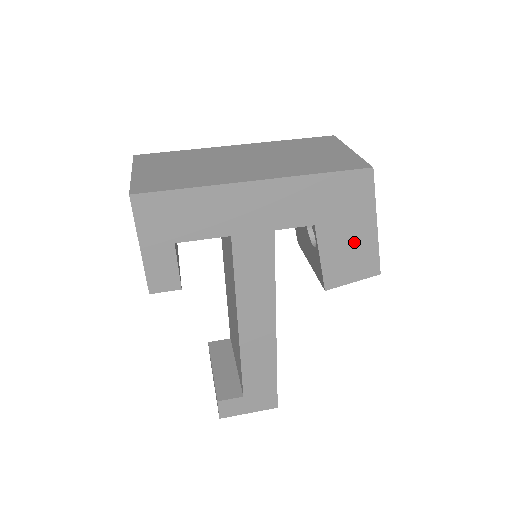
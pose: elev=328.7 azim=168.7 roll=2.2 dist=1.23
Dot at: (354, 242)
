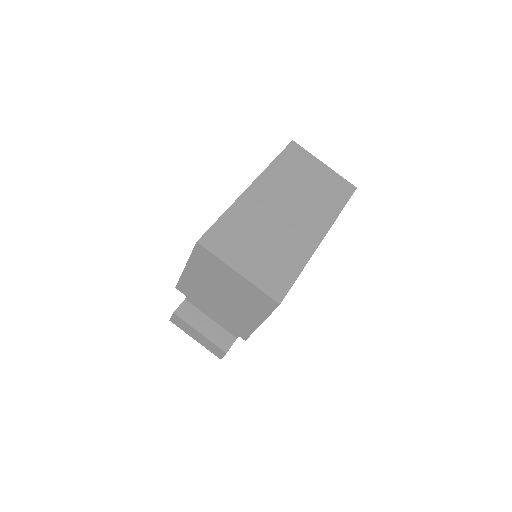
Dot at: occluded
